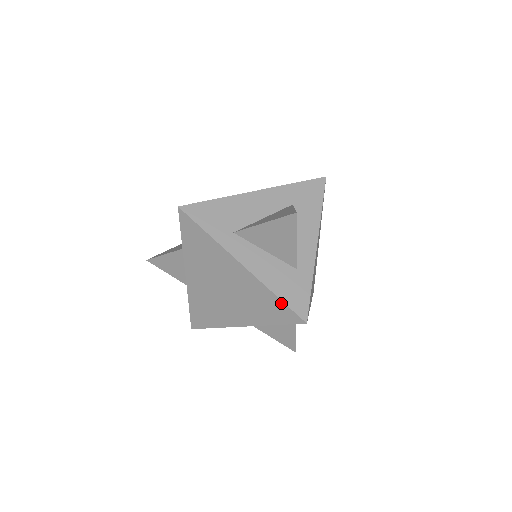
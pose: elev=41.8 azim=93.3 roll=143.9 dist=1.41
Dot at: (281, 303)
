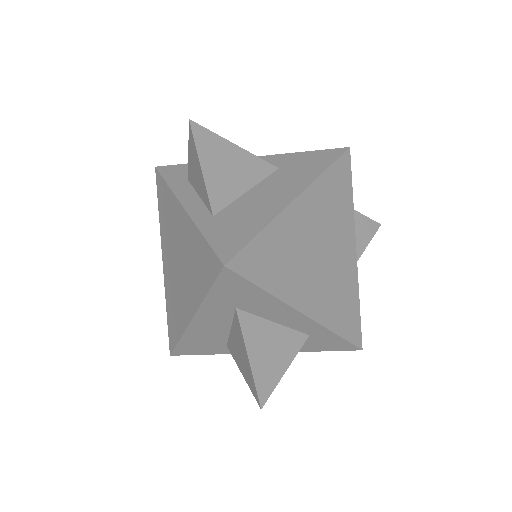
Dot at: (325, 349)
